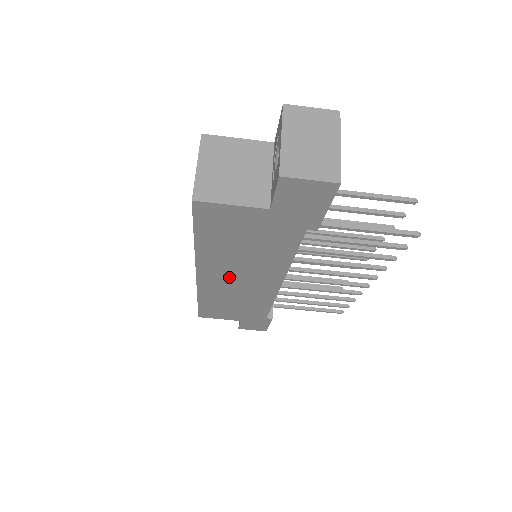
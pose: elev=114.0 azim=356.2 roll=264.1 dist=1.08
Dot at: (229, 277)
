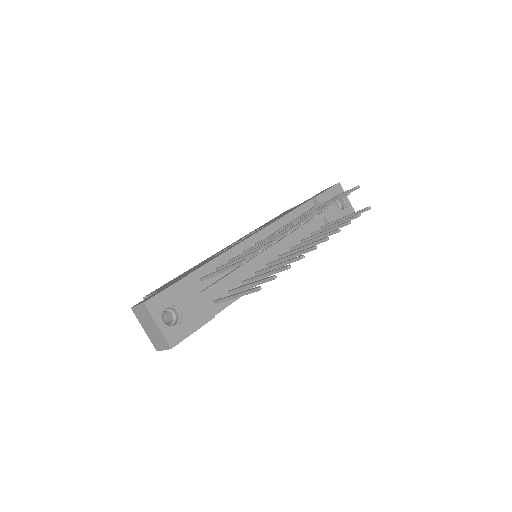
Dot at: occluded
